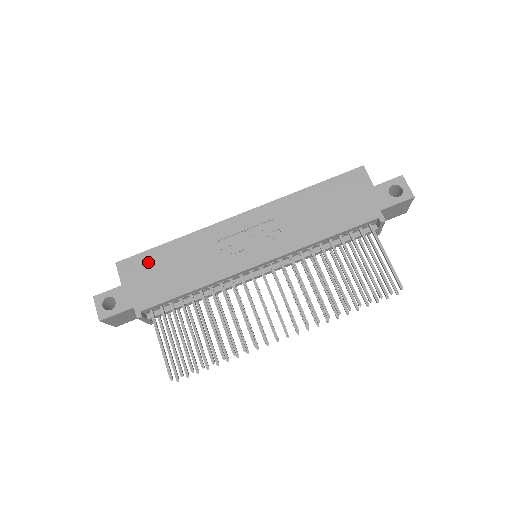
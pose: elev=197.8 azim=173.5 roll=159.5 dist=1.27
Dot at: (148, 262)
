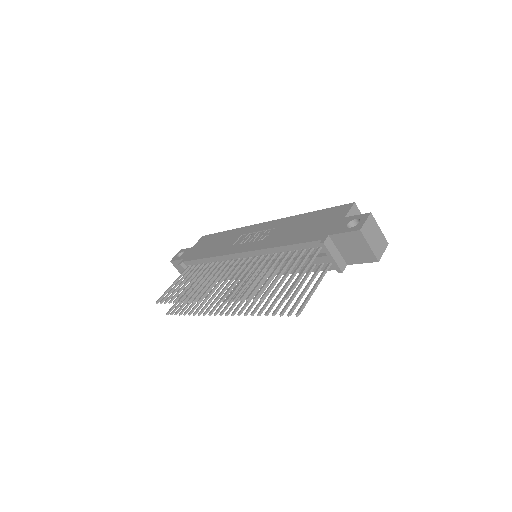
Dot at: (210, 239)
